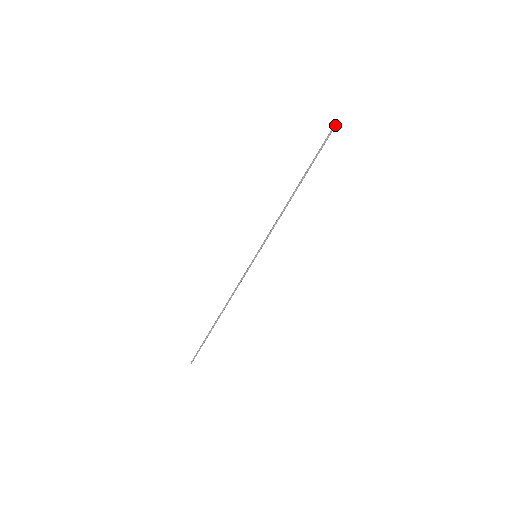
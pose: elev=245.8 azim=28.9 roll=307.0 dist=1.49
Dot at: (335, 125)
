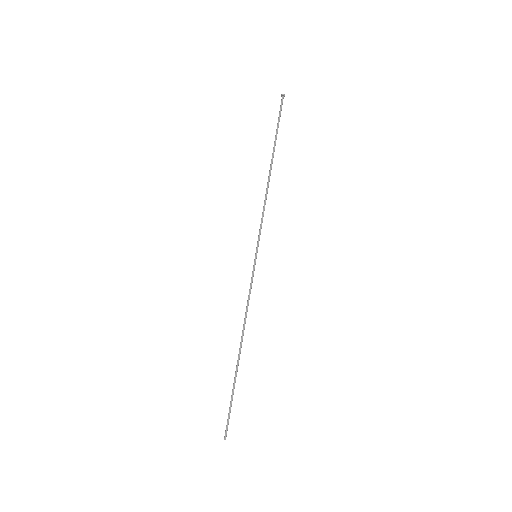
Dot at: (283, 97)
